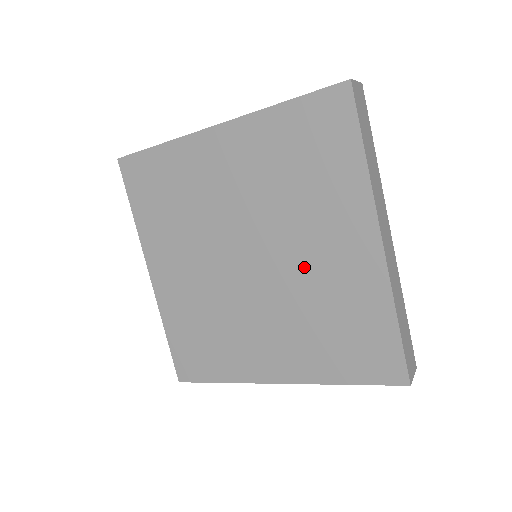
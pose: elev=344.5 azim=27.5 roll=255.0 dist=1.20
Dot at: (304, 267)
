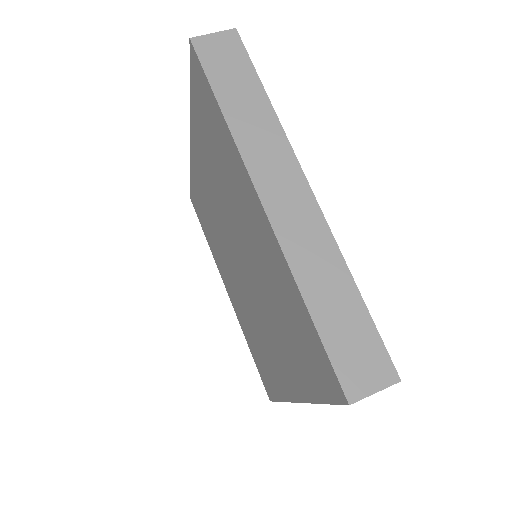
Dot at: (260, 323)
